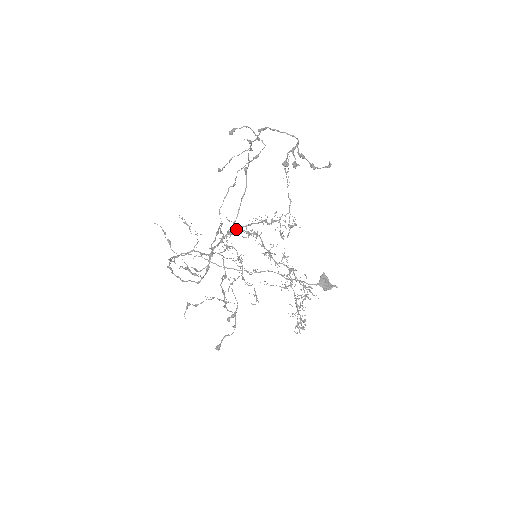
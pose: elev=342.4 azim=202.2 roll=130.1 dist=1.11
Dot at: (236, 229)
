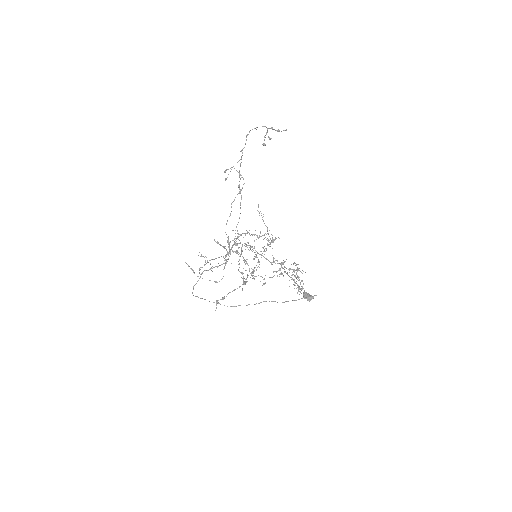
Dot at: (239, 236)
